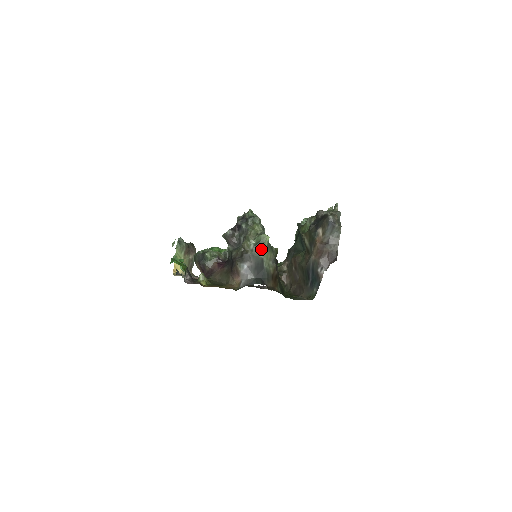
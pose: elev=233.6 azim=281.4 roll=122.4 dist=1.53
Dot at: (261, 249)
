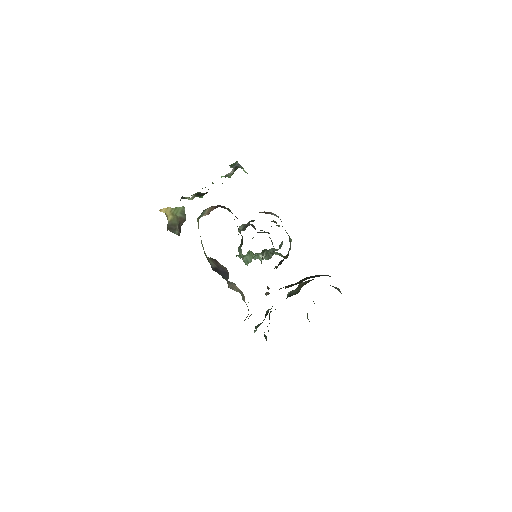
Dot at: (287, 233)
